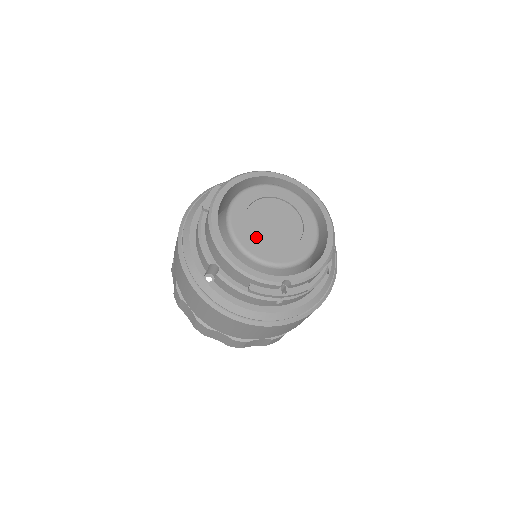
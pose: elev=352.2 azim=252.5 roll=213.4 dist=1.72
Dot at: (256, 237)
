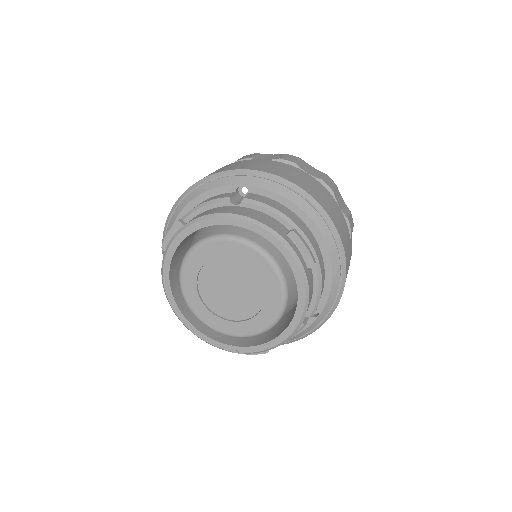
Dot at: (208, 301)
